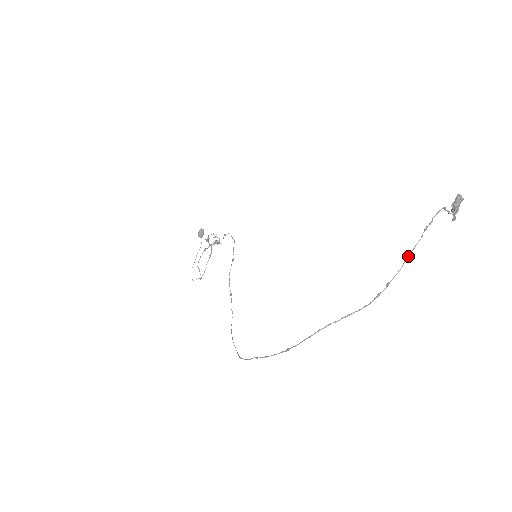
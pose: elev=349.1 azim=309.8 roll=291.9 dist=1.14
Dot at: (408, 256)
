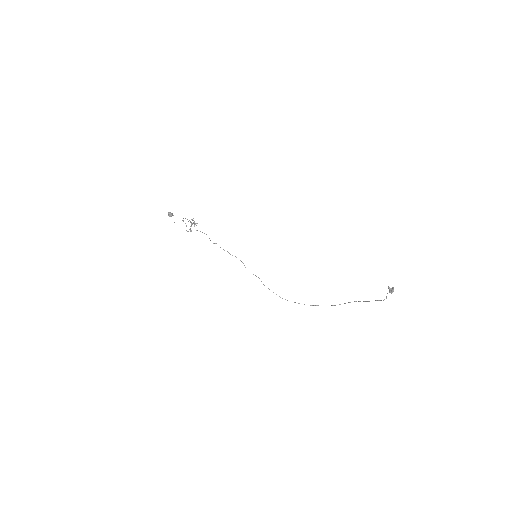
Dot at: occluded
